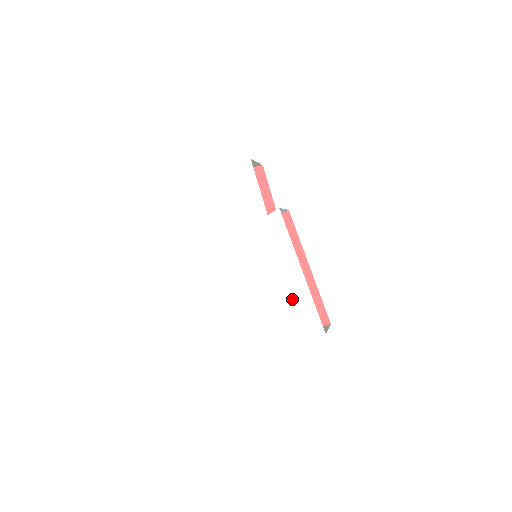
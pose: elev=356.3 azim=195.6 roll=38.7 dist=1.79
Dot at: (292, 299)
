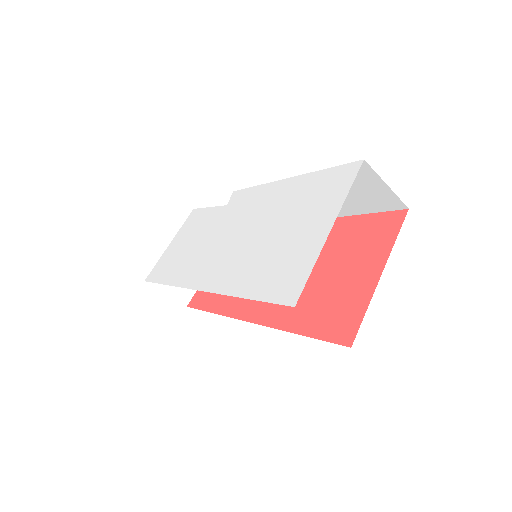
Dot at: (298, 198)
